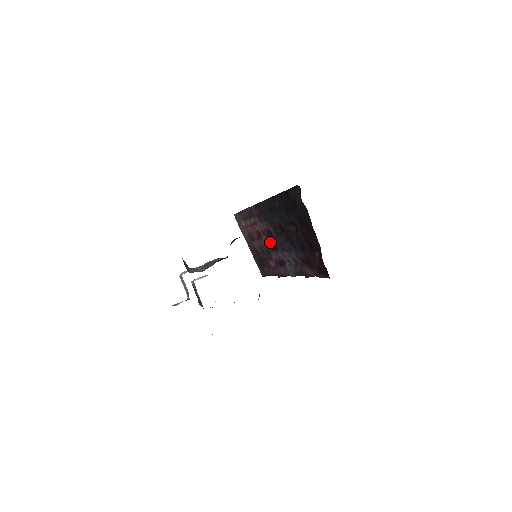
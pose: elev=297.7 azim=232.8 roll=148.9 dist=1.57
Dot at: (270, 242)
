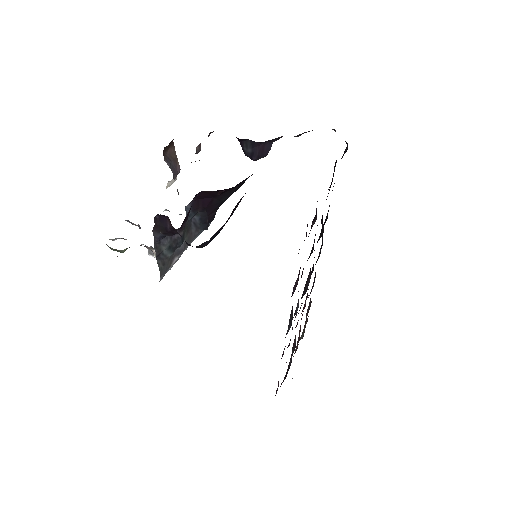
Dot at: occluded
